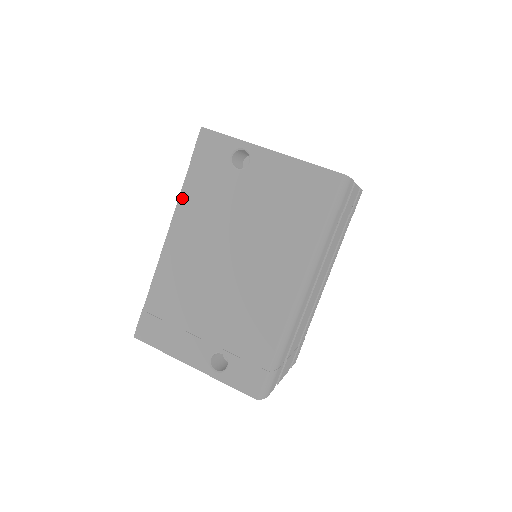
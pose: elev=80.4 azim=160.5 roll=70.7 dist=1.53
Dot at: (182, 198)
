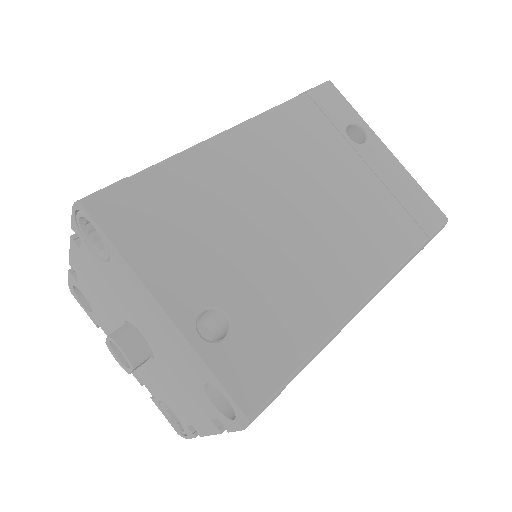
Dot at: (274, 112)
